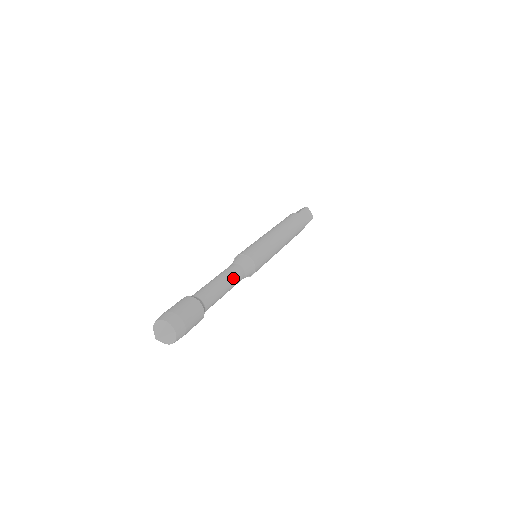
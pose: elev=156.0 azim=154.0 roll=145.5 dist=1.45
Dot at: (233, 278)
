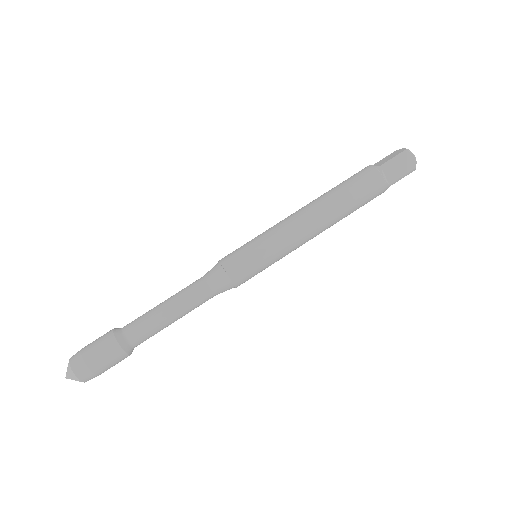
Dot at: (193, 309)
